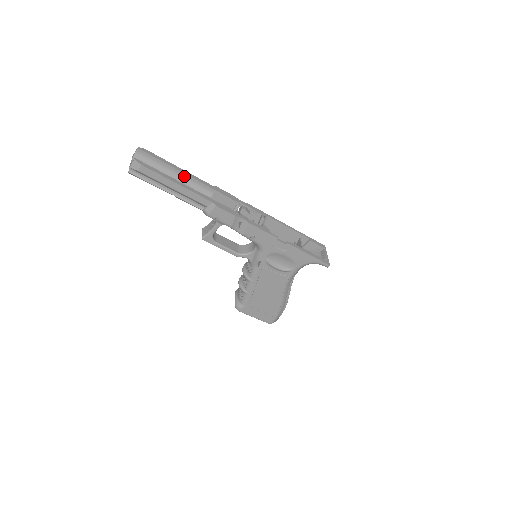
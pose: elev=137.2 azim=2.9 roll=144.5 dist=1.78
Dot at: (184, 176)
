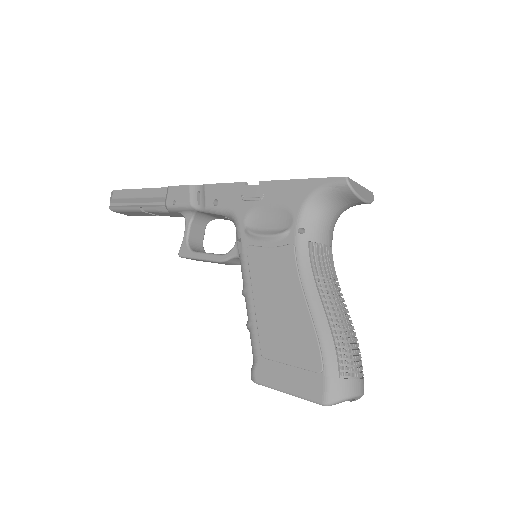
Dot at: occluded
